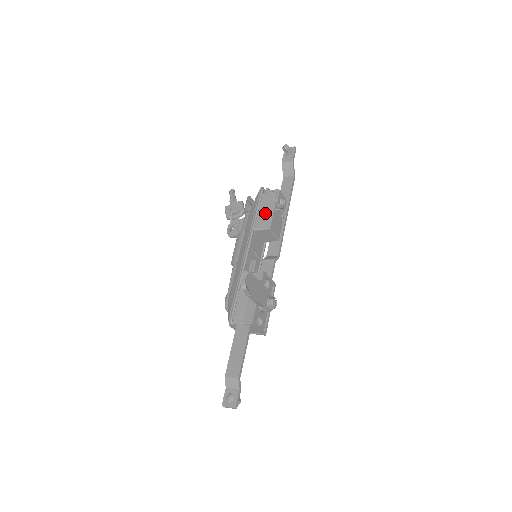
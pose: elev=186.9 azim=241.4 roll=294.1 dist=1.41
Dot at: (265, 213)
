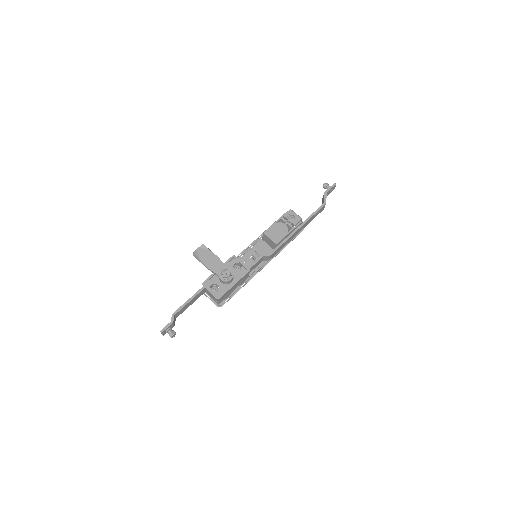
Dot at: occluded
